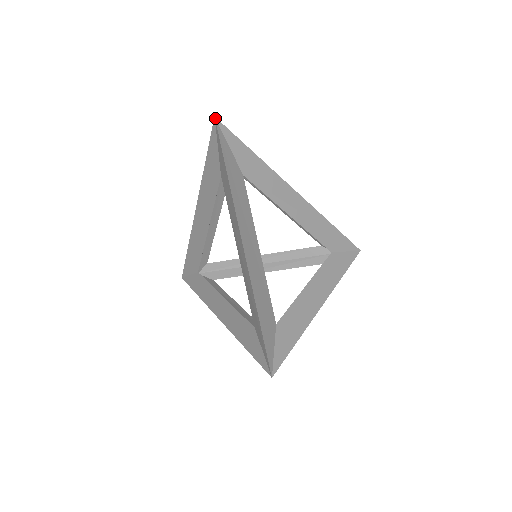
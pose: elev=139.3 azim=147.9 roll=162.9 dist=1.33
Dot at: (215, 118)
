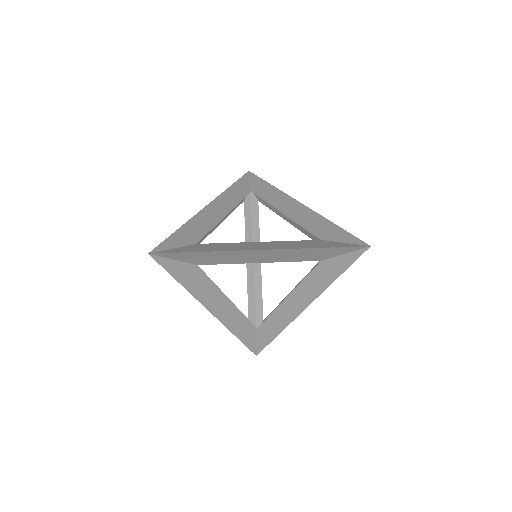
Dot at: (249, 171)
